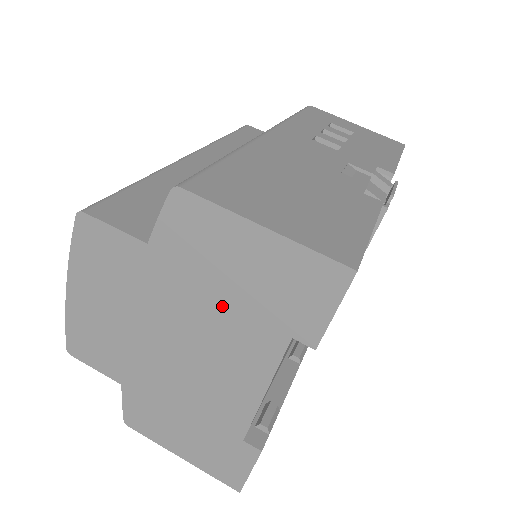
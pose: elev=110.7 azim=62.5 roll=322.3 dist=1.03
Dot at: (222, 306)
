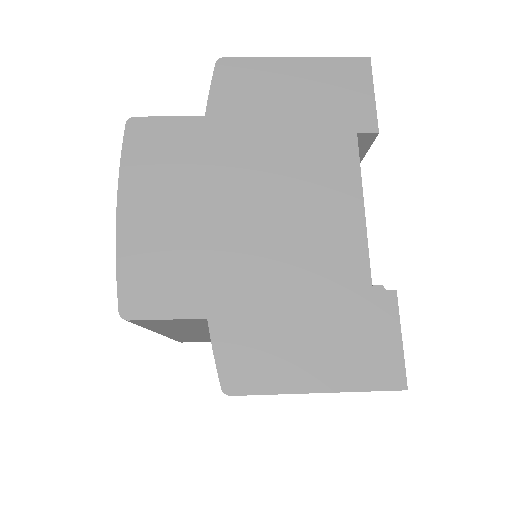
Dot at: (290, 138)
